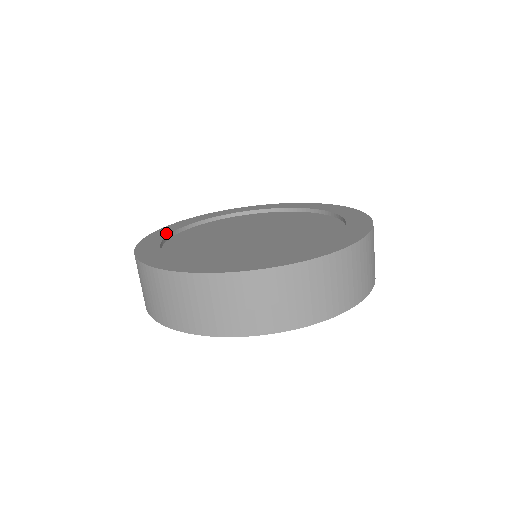
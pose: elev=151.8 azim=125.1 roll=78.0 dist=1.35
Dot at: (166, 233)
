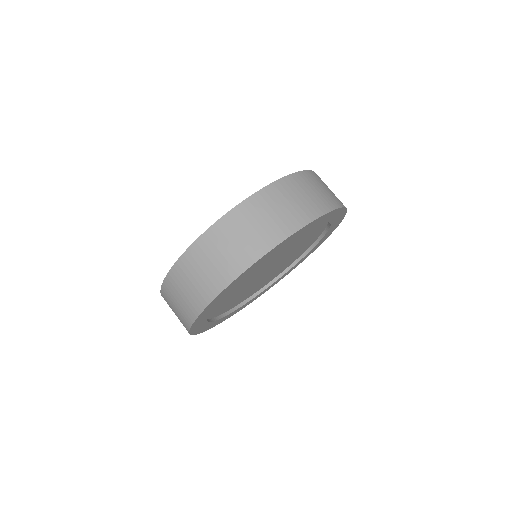
Dot at: occluded
